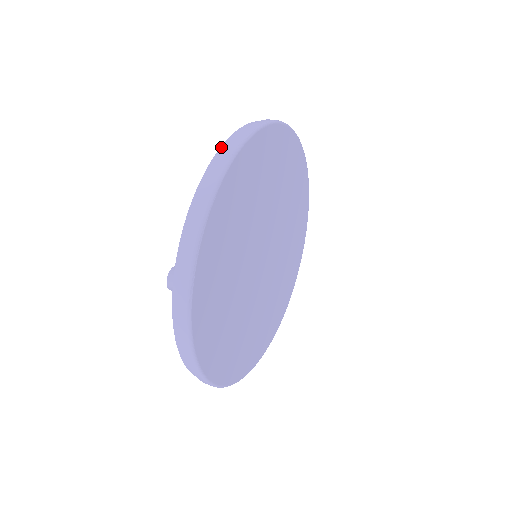
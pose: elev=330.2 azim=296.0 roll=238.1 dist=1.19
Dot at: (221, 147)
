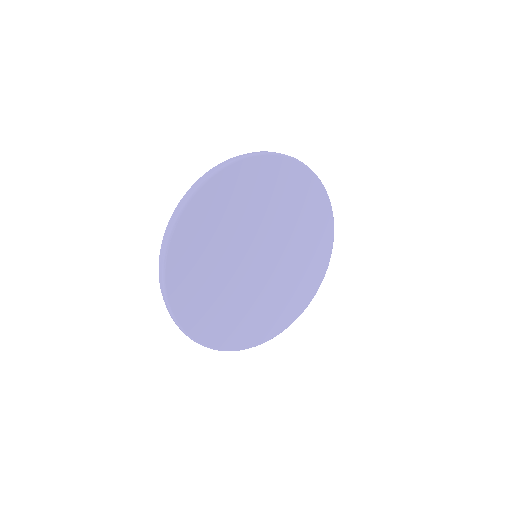
Dot at: (212, 168)
